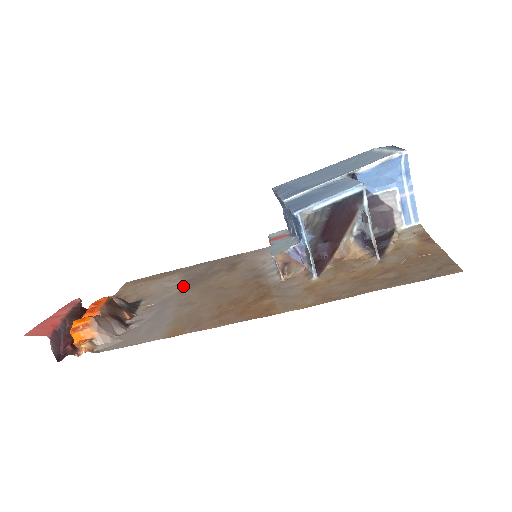
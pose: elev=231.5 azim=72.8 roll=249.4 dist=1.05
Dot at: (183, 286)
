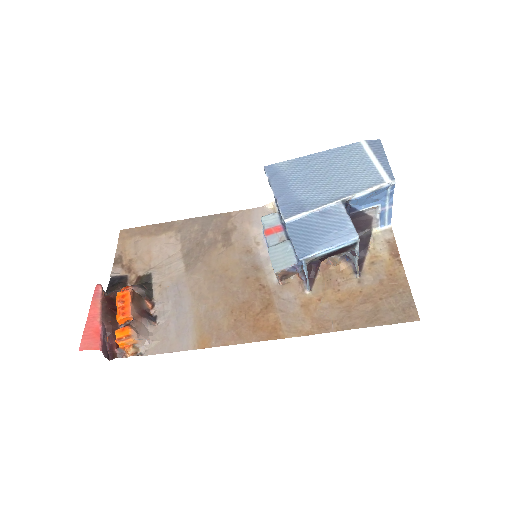
Dot at: (186, 261)
